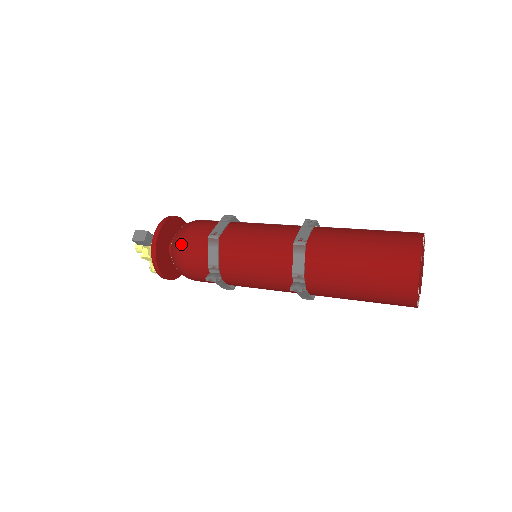
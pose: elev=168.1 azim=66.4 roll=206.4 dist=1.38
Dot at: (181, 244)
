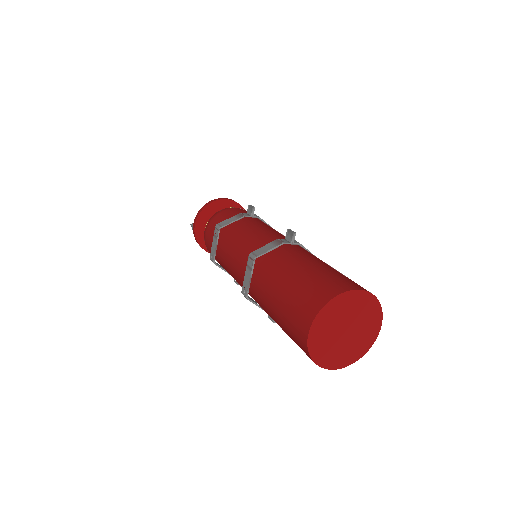
Dot at: occluded
